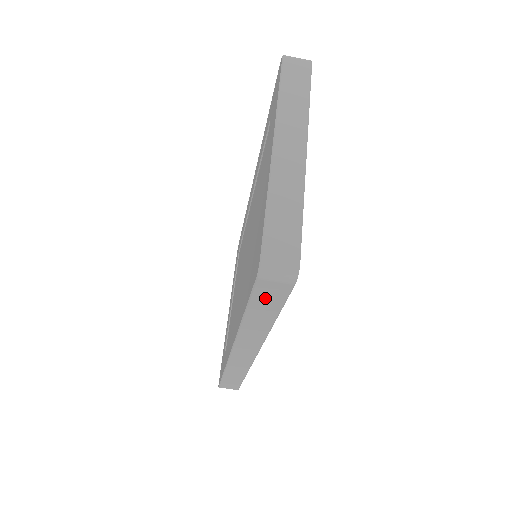
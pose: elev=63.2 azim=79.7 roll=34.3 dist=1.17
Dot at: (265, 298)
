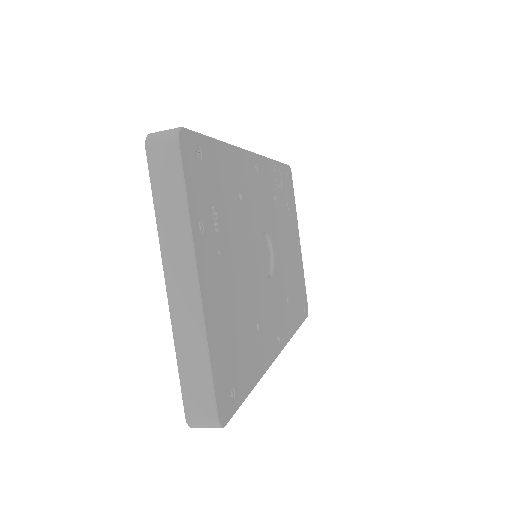
Dot at: occluded
